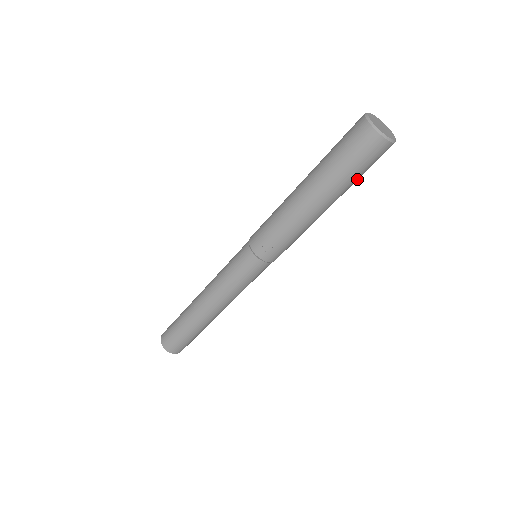
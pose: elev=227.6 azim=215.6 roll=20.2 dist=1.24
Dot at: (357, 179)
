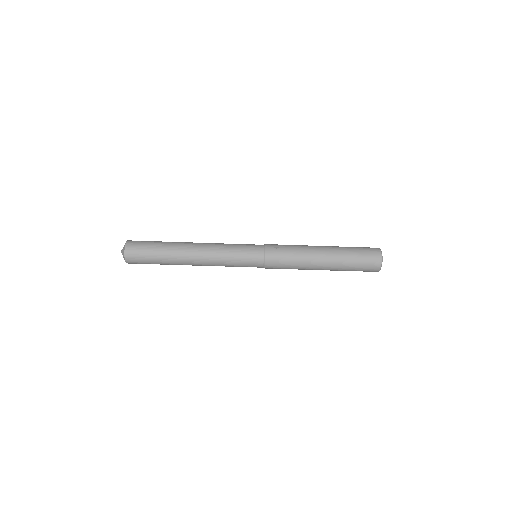
Dot at: (350, 266)
